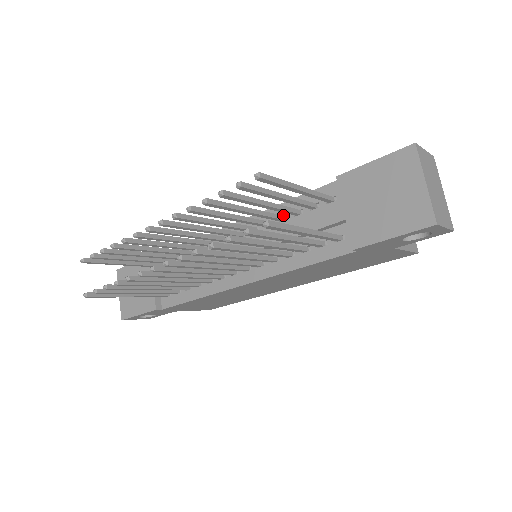
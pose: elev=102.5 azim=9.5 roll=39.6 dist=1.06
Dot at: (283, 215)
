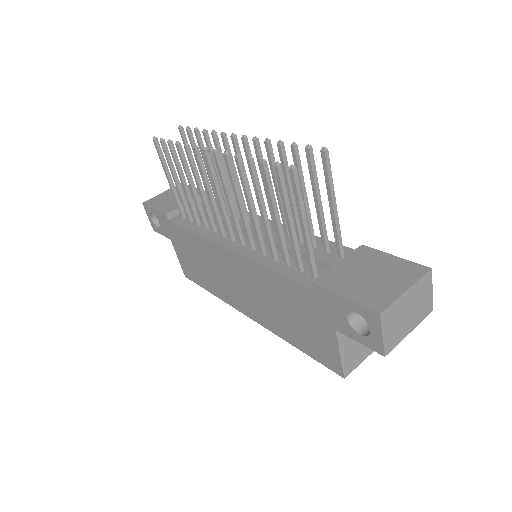
Dot at: occluded
